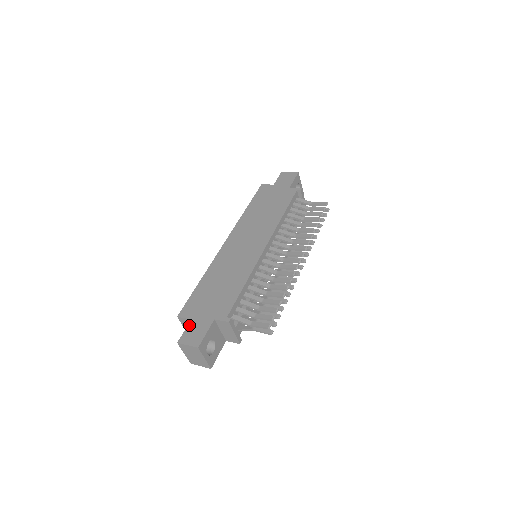
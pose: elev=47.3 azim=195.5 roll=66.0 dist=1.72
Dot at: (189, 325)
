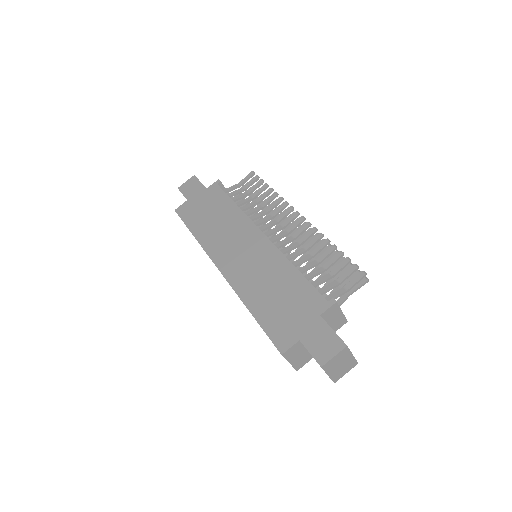
Dot at: (306, 345)
